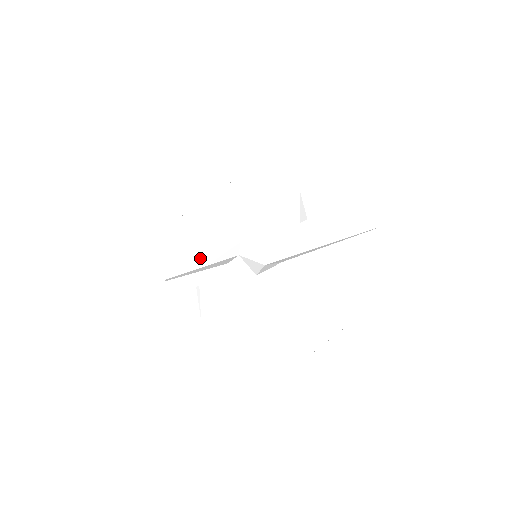
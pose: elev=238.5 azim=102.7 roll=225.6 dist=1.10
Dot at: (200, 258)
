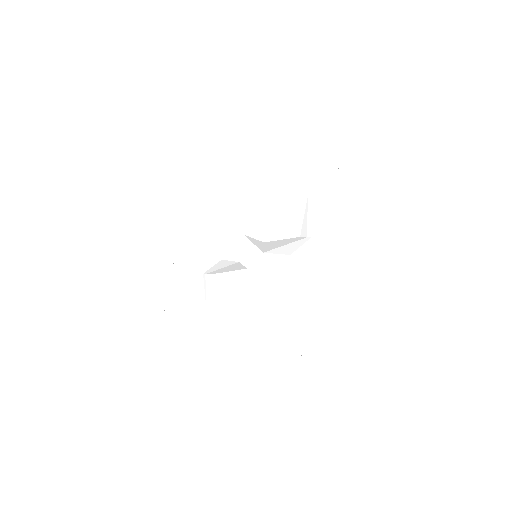
Dot at: (206, 245)
